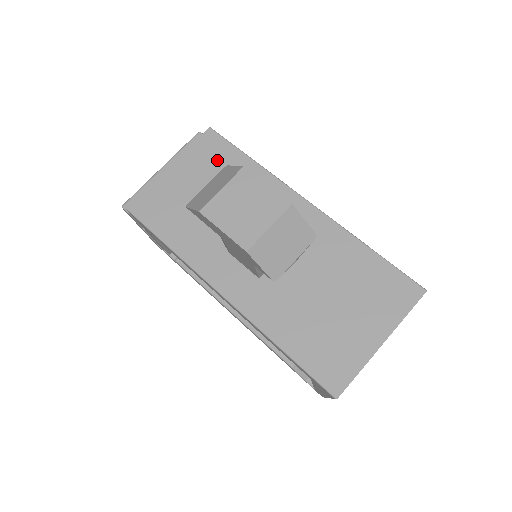
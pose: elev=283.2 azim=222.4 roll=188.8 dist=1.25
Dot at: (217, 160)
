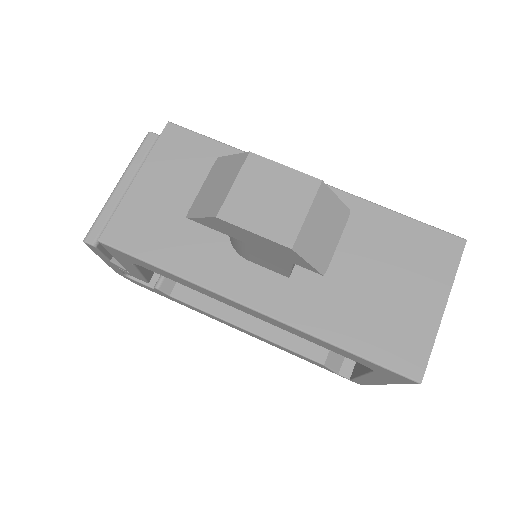
Dot at: (191, 157)
